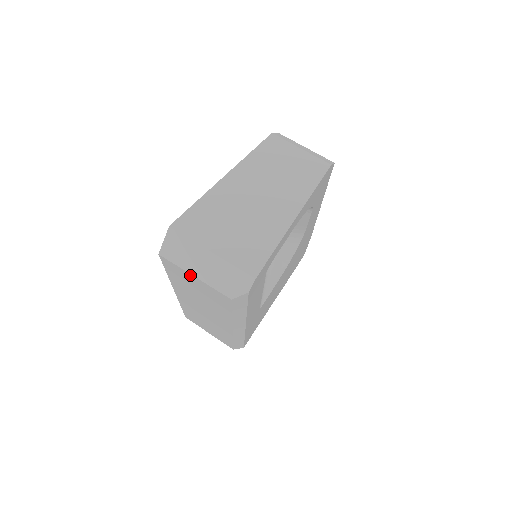
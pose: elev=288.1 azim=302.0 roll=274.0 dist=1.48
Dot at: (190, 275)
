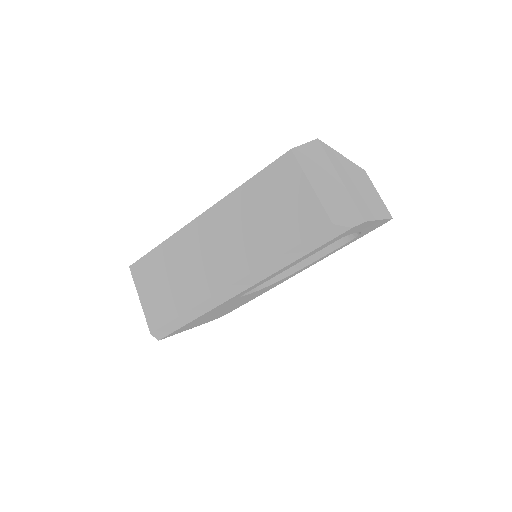
Dot at: (305, 183)
